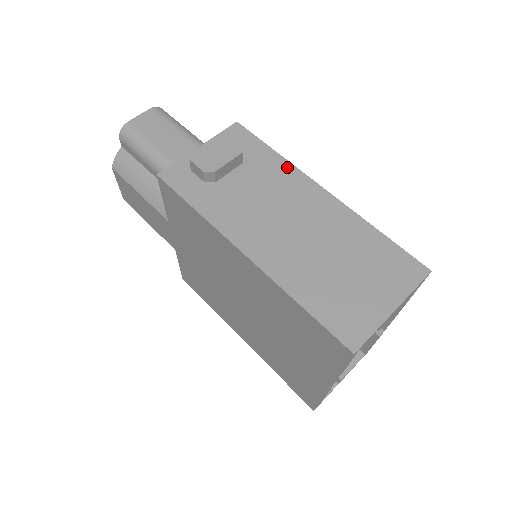
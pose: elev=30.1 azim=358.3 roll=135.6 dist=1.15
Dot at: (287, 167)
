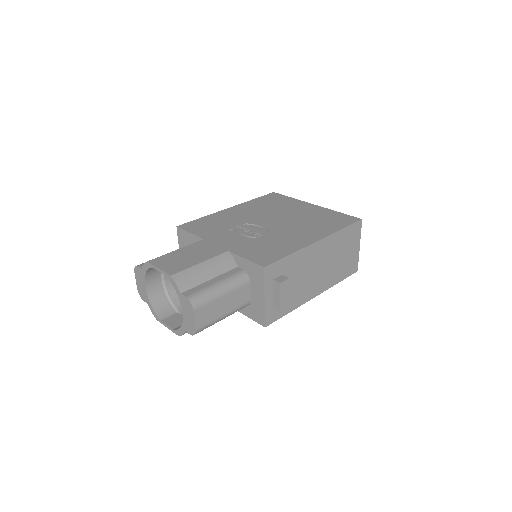
Dot at: (300, 254)
